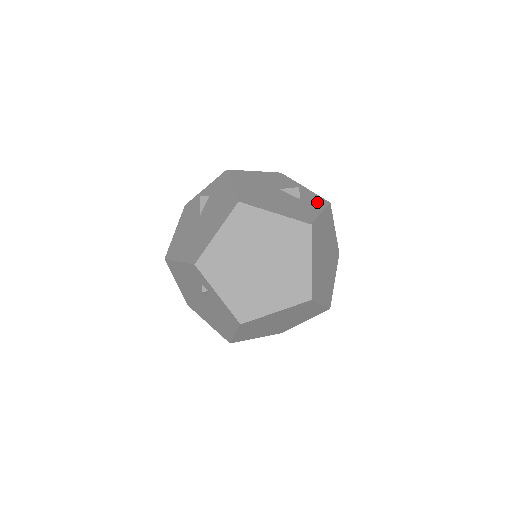
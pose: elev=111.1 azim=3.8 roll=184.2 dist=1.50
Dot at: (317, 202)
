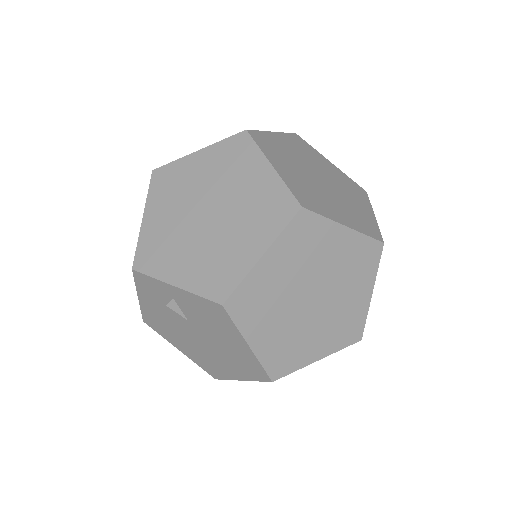
Dot at: occluded
